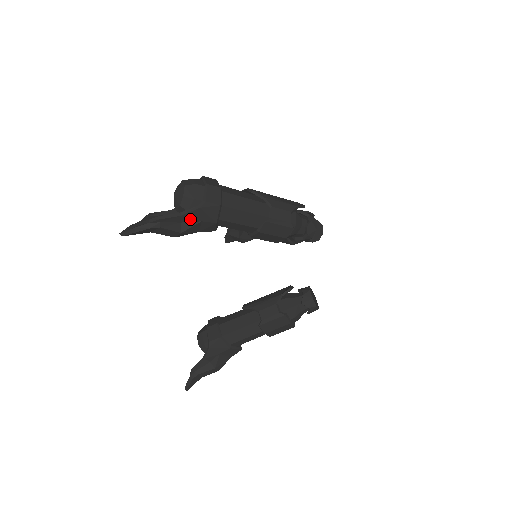
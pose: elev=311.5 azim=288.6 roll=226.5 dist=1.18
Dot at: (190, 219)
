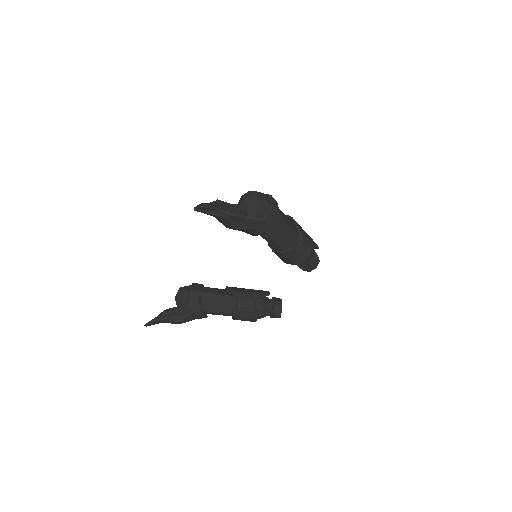
Dot at: (248, 223)
